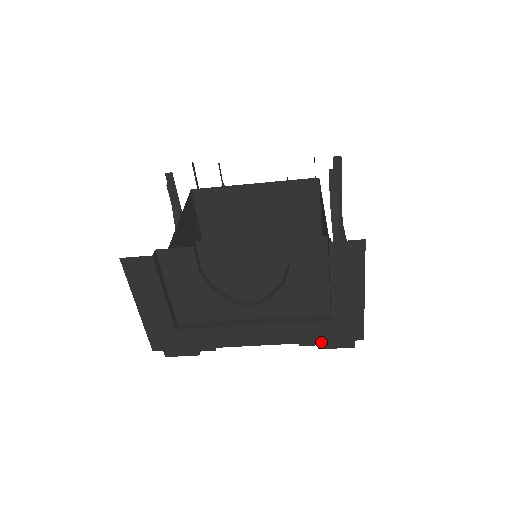
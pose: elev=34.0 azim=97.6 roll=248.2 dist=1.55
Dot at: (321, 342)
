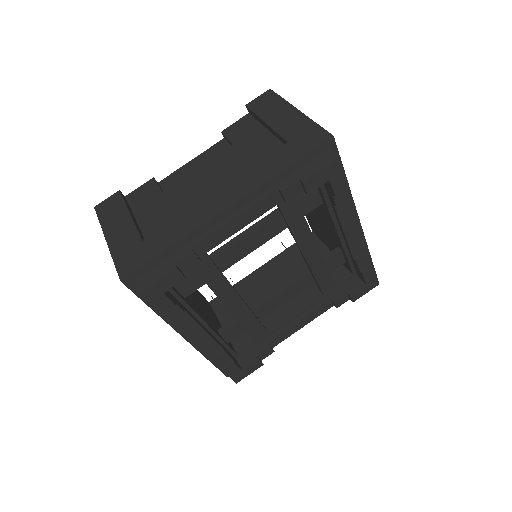
Dot at: (300, 174)
